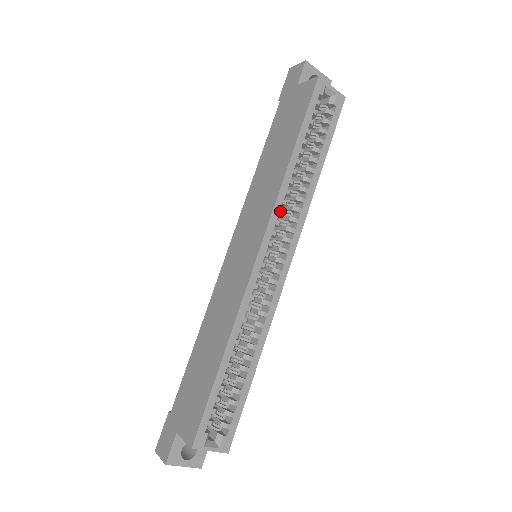
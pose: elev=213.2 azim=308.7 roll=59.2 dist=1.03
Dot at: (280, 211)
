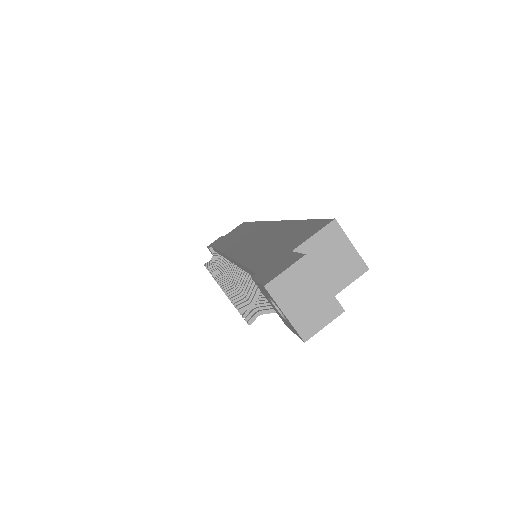
Dot at: occluded
